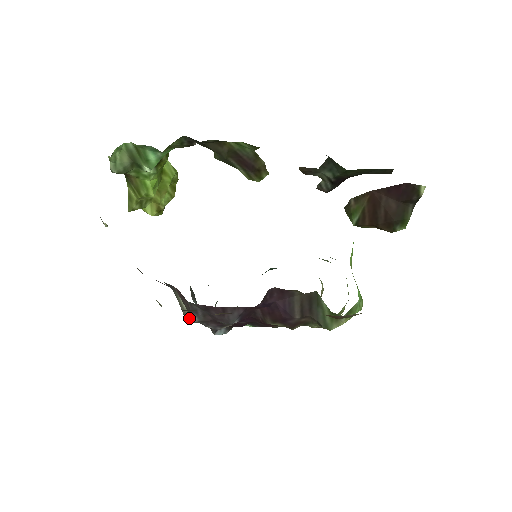
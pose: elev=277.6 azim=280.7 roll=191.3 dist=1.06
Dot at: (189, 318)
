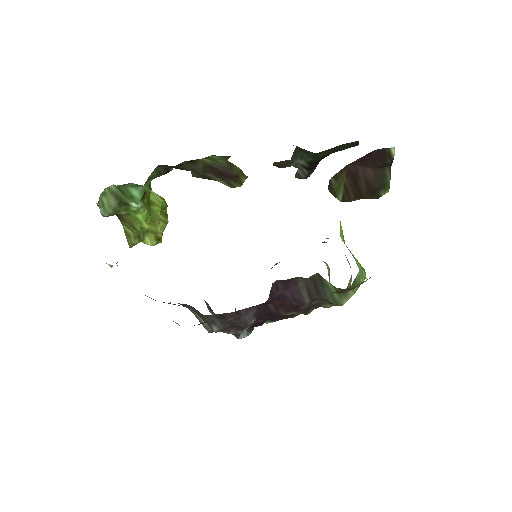
Dot at: (210, 330)
